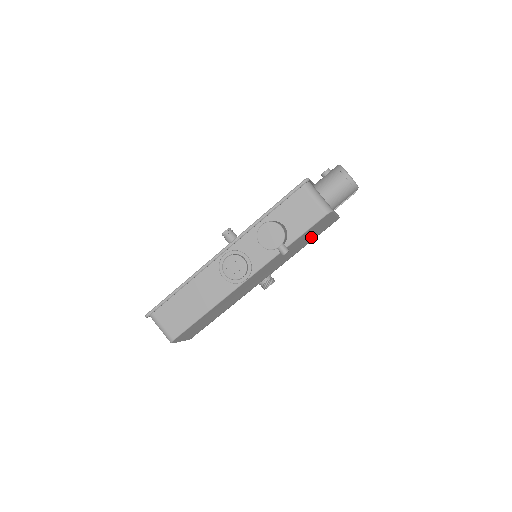
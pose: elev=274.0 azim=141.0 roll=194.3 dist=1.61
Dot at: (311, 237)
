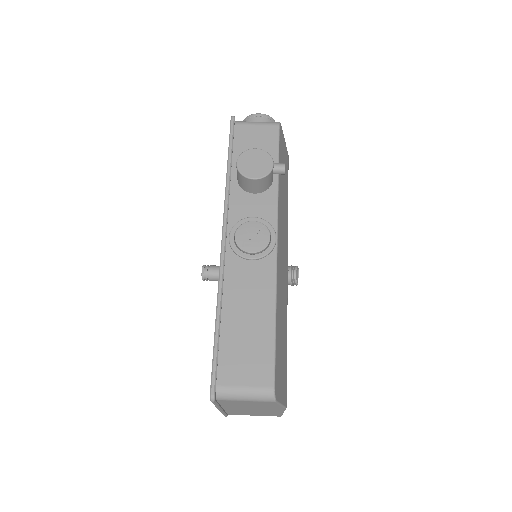
Dot at: (285, 179)
